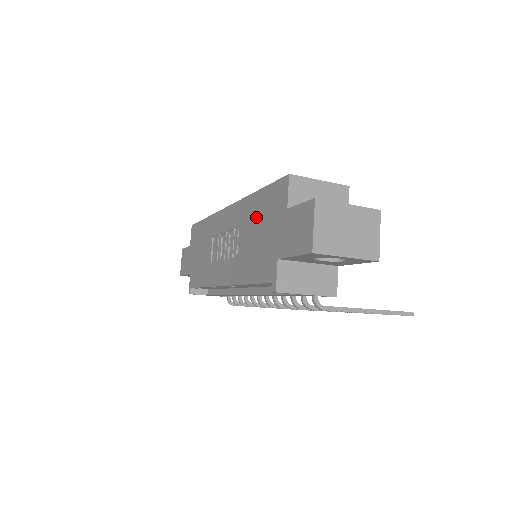
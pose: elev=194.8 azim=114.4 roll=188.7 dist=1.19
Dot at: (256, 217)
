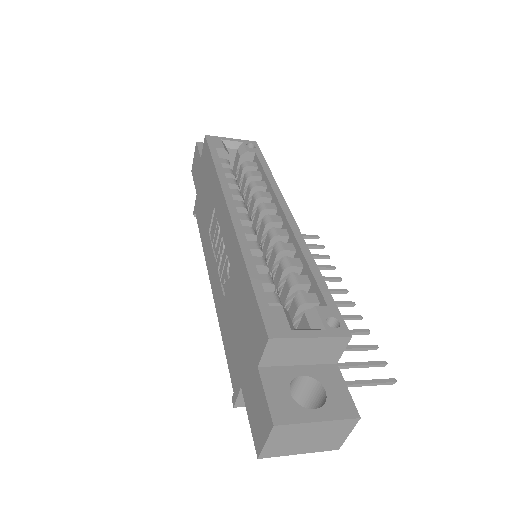
Dot at: (240, 298)
